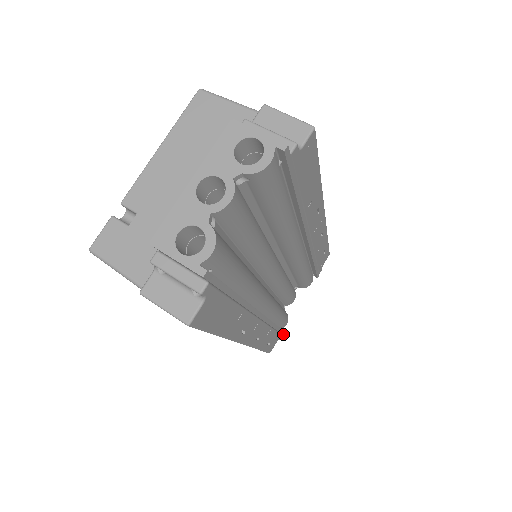
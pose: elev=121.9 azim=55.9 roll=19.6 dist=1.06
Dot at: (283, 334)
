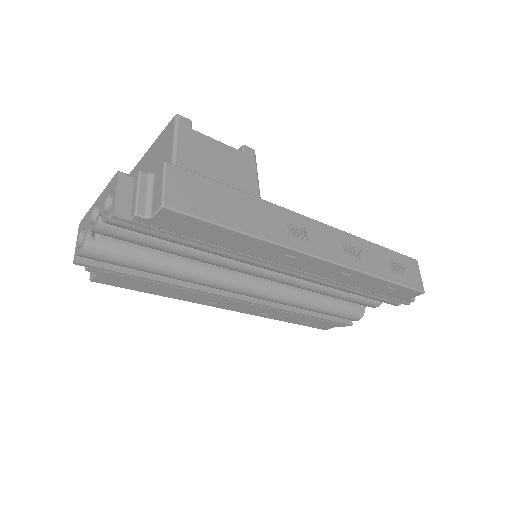
Dot at: (350, 325)
